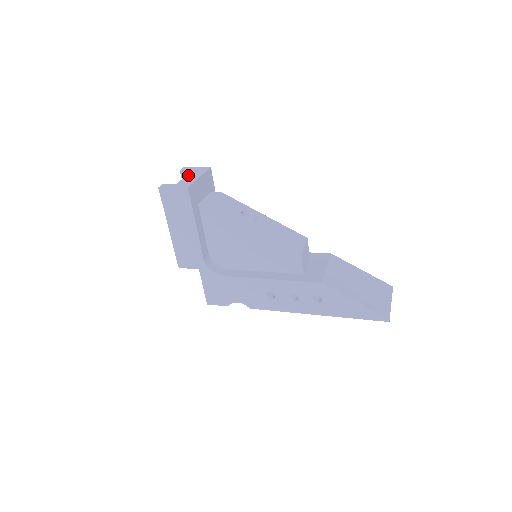
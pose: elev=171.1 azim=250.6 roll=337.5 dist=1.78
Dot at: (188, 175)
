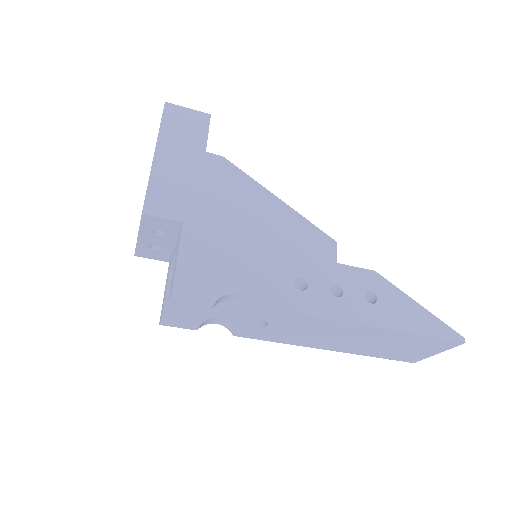
Dot at: occluded
